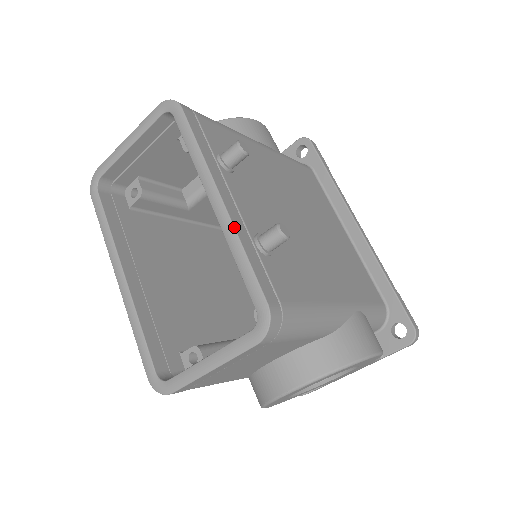
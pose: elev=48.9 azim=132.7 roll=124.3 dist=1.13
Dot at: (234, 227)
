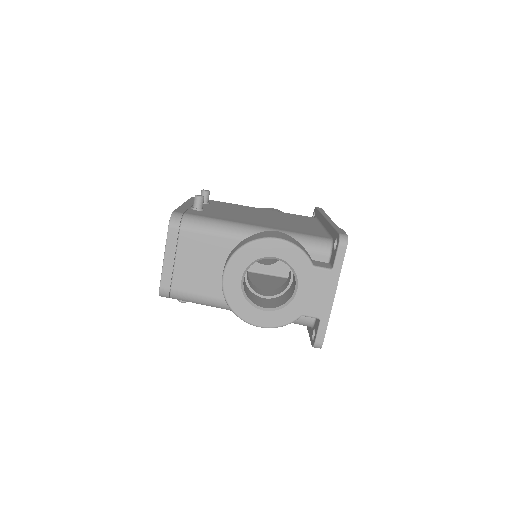
Dot at: (181, 205)
